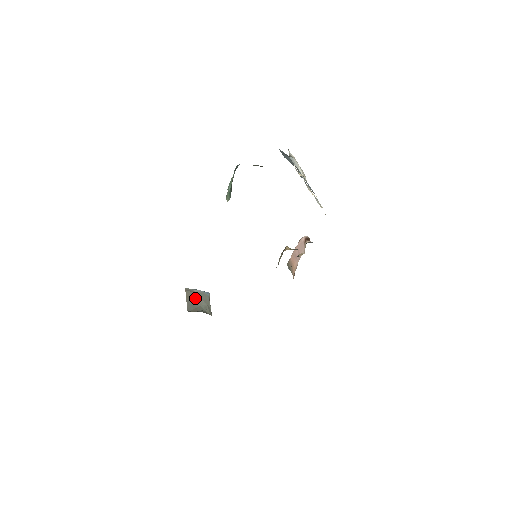
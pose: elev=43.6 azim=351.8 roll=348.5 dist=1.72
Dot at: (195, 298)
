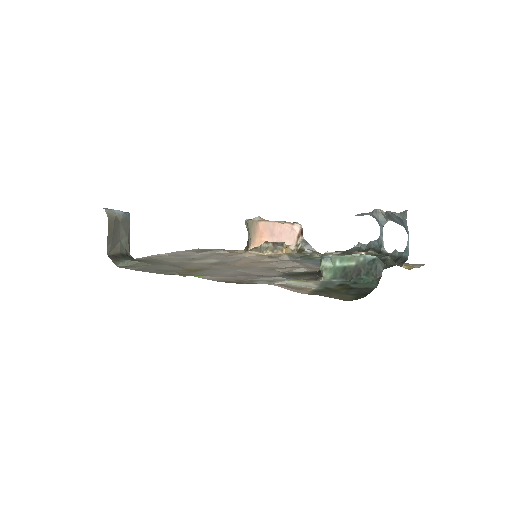
Dot at: (117, 229)
